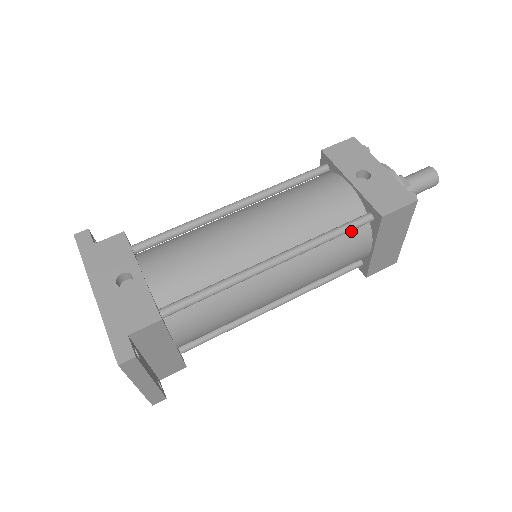
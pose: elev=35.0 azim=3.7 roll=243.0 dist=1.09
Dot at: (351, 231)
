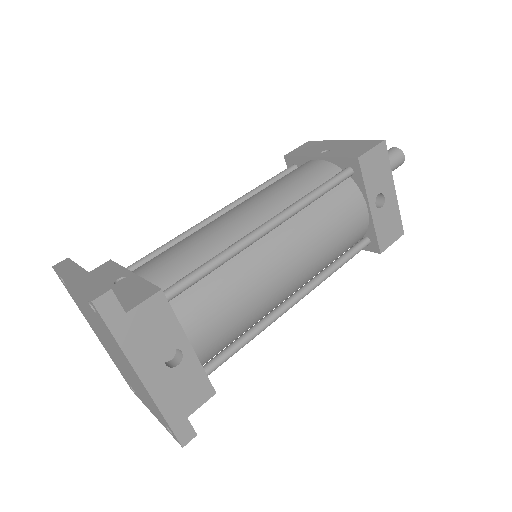
Dot at: occluded
